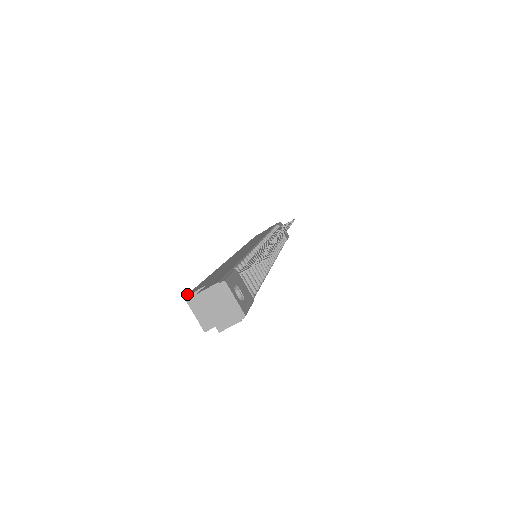
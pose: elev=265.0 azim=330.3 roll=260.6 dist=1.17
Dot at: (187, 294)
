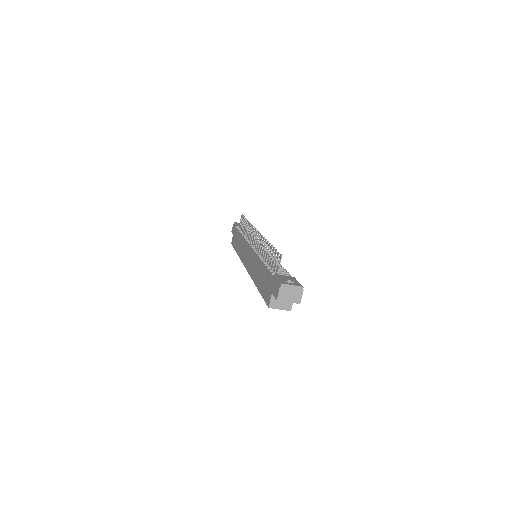
Dot at: occluded
